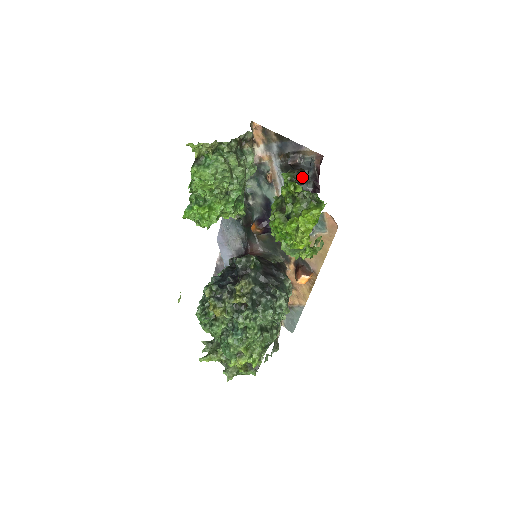
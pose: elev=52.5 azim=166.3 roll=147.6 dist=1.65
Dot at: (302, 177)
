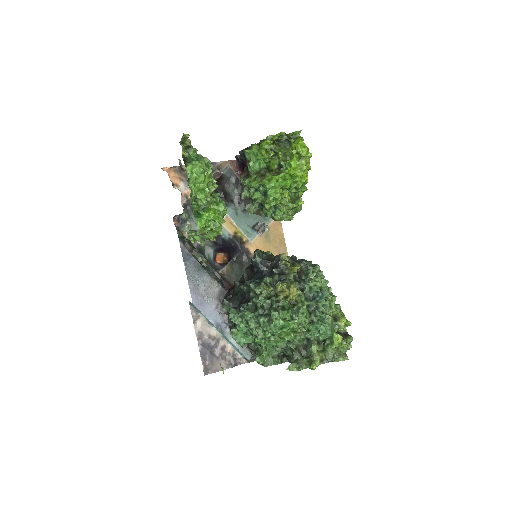
Dot at: (229, 187)
